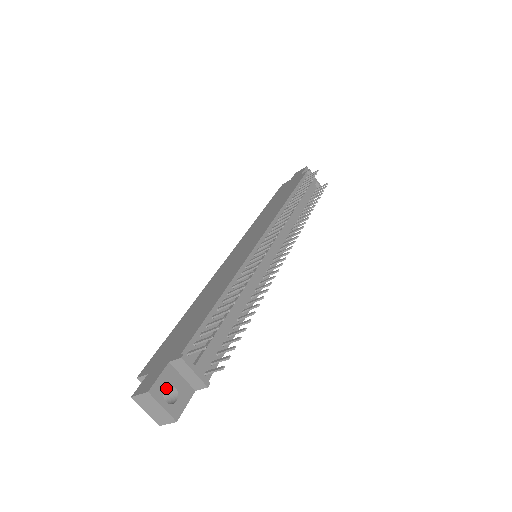
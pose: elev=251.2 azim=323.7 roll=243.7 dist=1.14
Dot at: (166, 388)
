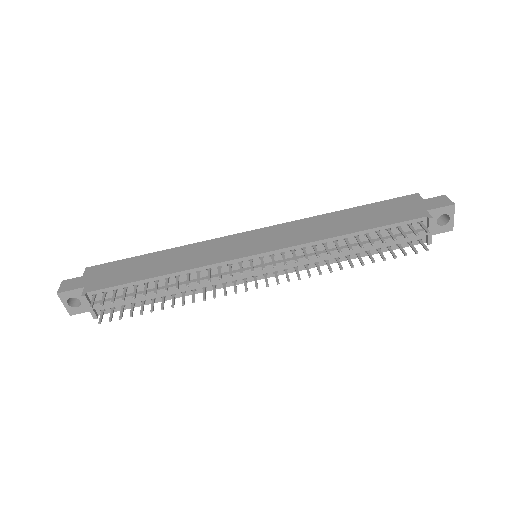
Dot at: occluded
